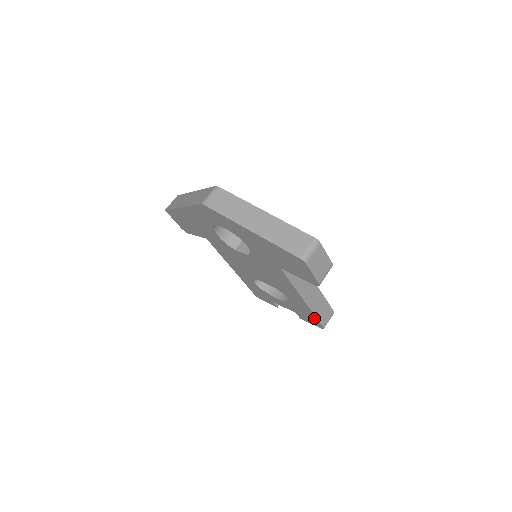
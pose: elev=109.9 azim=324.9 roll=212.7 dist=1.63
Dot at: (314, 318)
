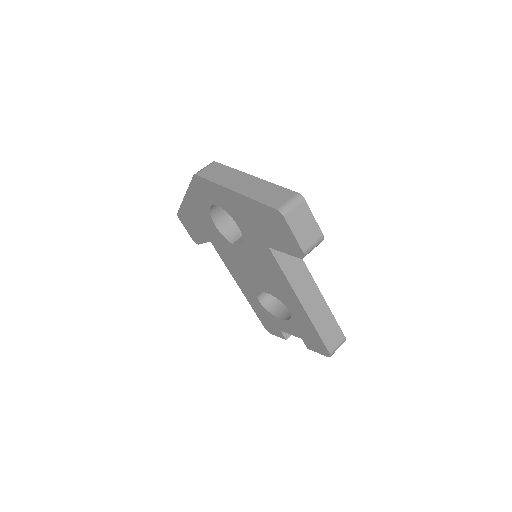
Dot at: (317, 337)
